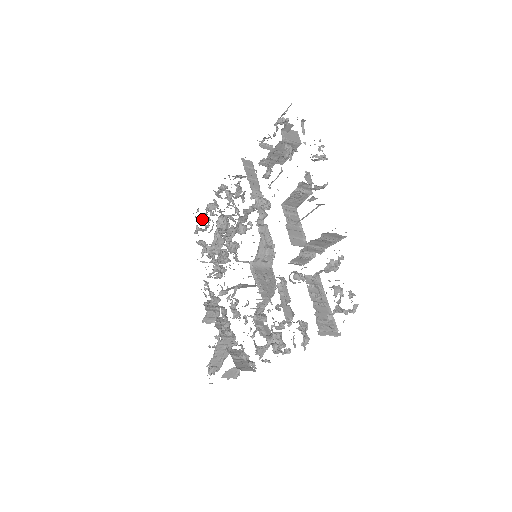
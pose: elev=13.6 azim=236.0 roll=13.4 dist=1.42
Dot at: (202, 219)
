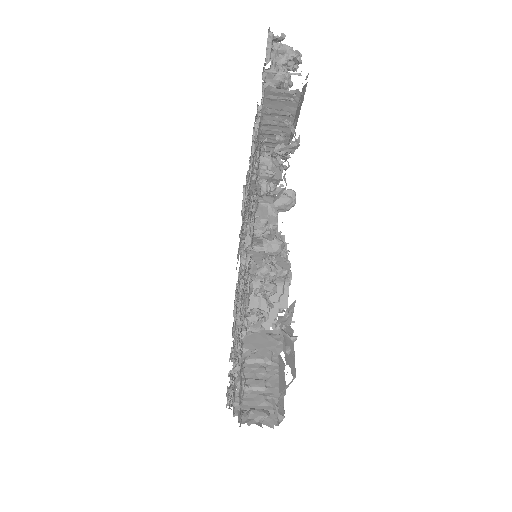
Dot at: occluded
